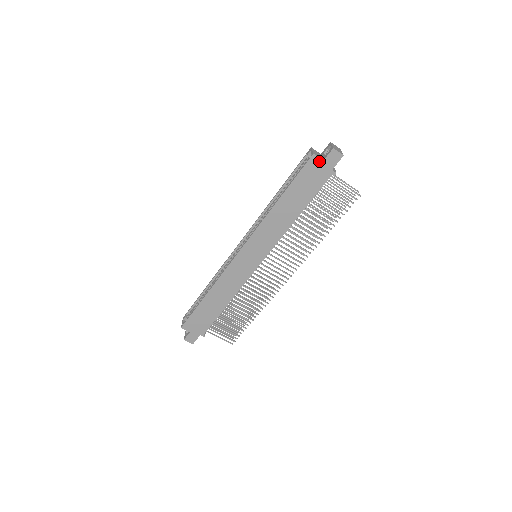
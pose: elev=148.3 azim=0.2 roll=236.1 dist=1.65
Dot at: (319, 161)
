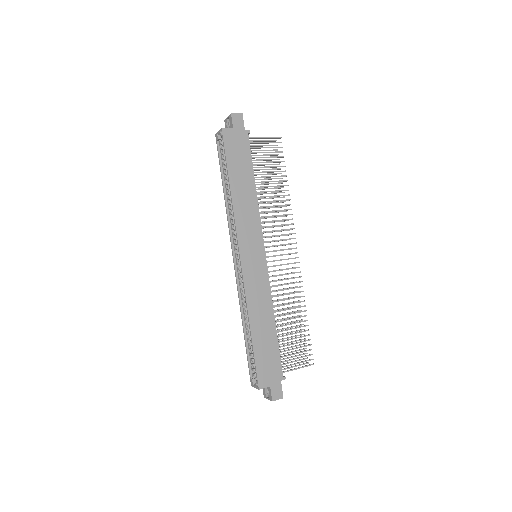
Dot at: (230, 131)
